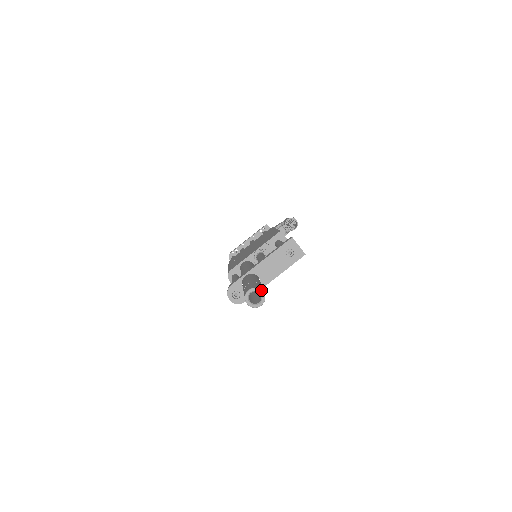
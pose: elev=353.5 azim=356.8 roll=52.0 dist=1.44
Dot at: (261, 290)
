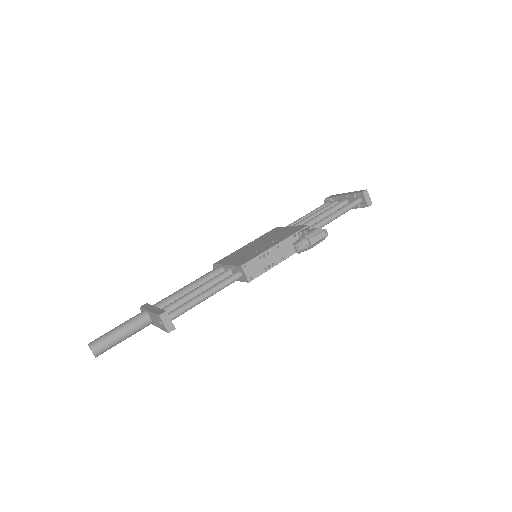
Dot at: (92, 351)
